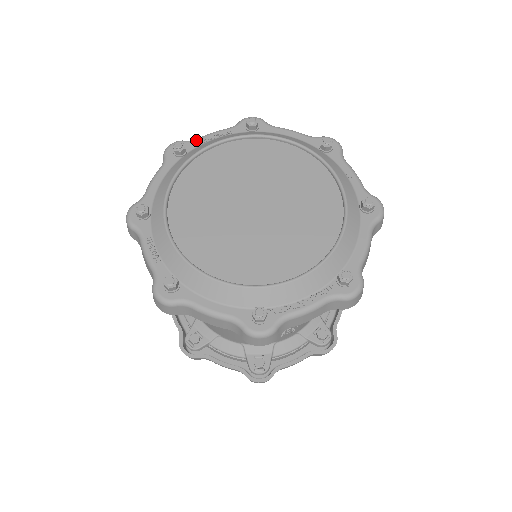
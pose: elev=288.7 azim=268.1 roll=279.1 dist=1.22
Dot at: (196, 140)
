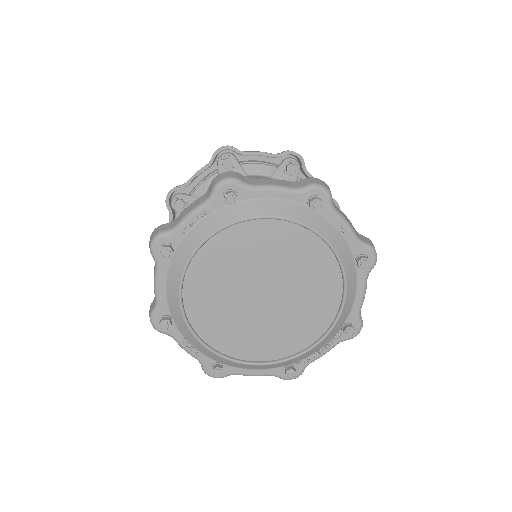
Dot at: (177, 231)
